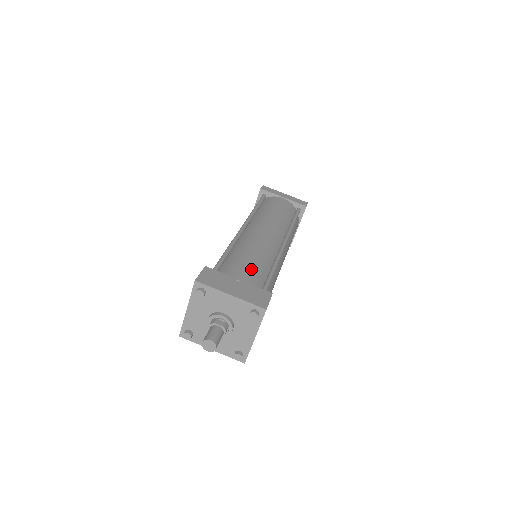
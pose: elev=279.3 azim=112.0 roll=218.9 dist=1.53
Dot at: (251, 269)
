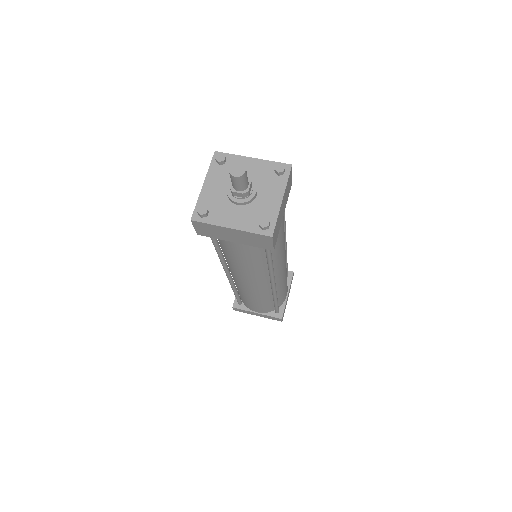
Dot at: occluded
